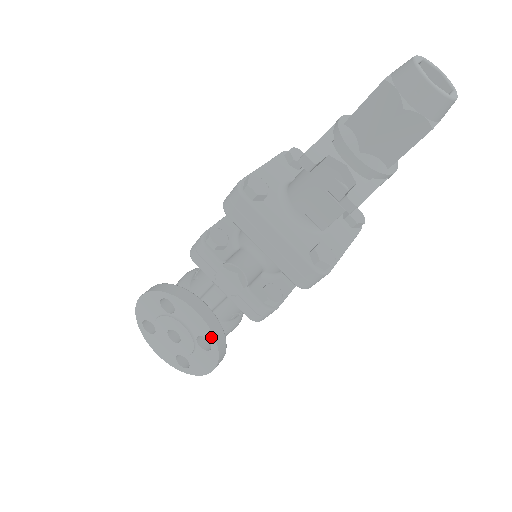
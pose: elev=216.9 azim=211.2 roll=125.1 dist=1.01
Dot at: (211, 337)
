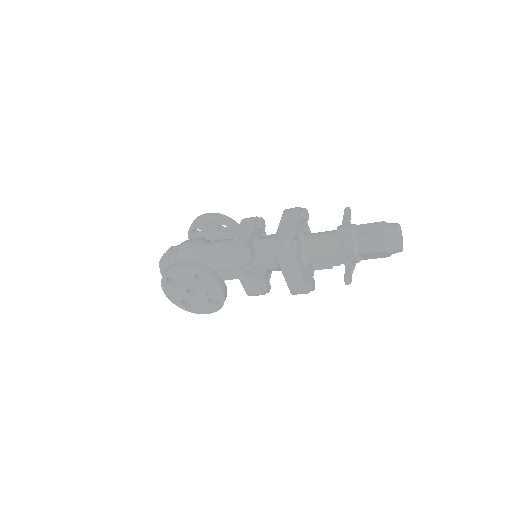
Dot at: (222, 301)
